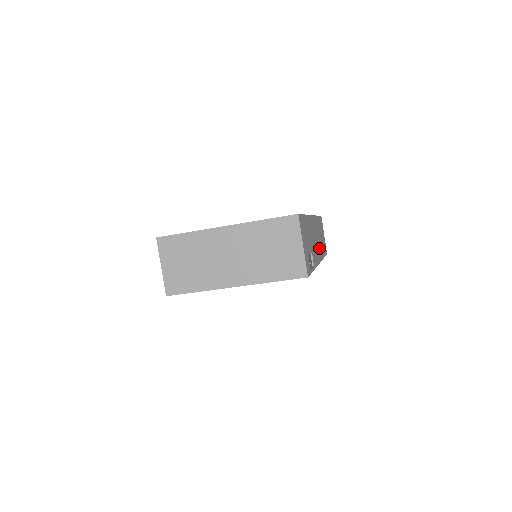
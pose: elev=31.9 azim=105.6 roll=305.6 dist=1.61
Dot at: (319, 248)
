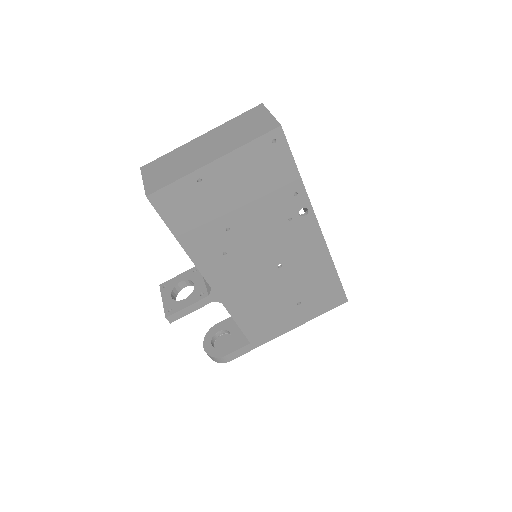
Dot at: occluded
